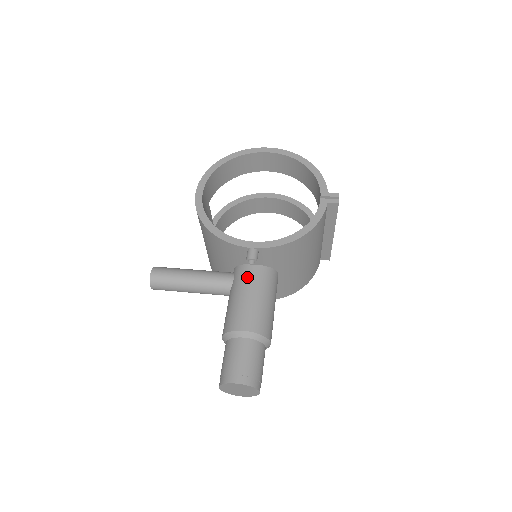
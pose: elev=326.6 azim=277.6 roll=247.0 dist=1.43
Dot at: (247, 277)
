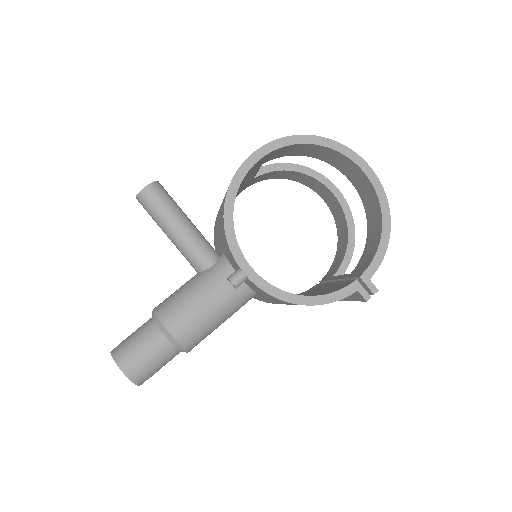
Dot at: (221, 282)
